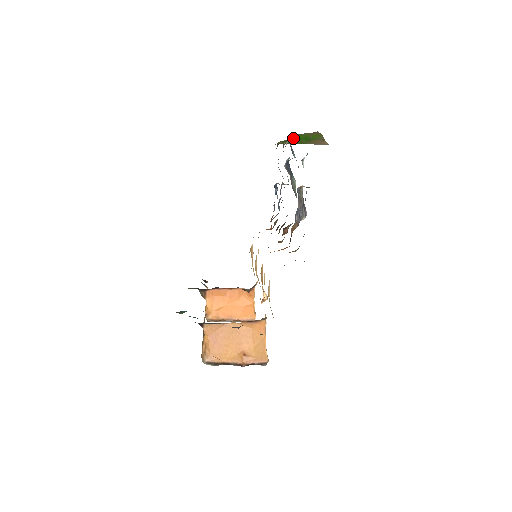
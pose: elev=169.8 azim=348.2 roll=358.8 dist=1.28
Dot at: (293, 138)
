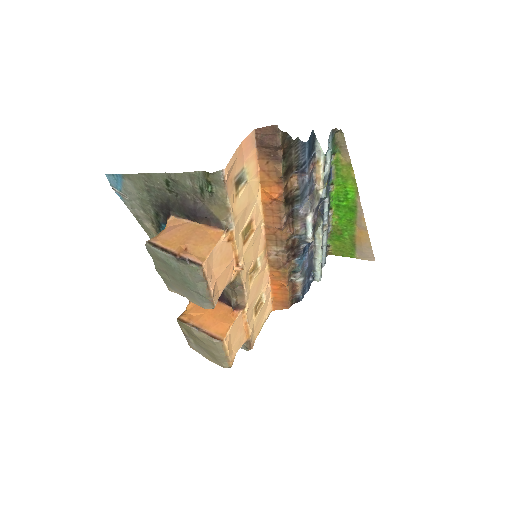
Dot at: (335, 202)
